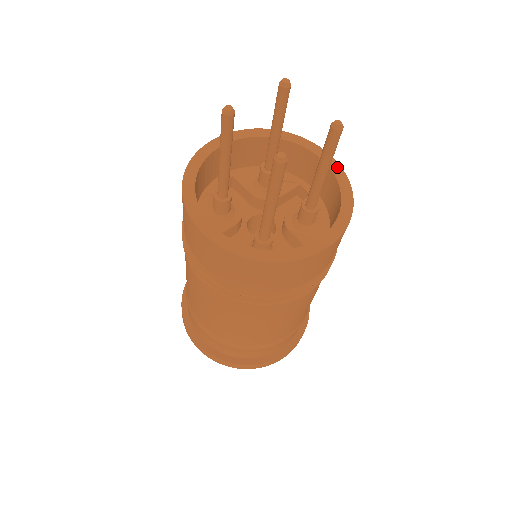
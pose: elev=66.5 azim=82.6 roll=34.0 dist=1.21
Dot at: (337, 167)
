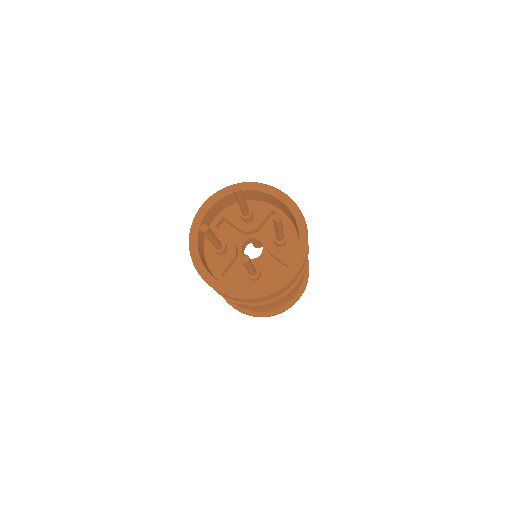
Dot at: (293, 205)
